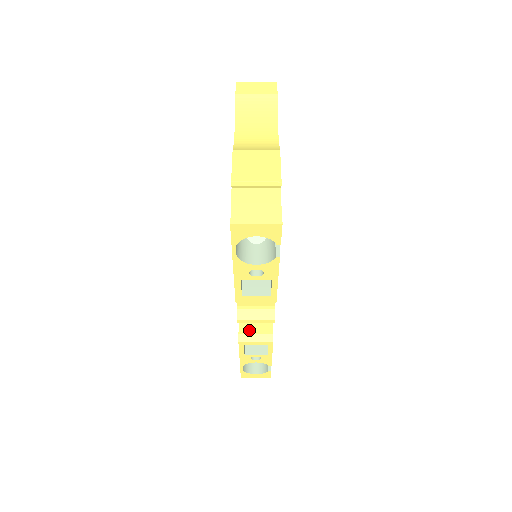
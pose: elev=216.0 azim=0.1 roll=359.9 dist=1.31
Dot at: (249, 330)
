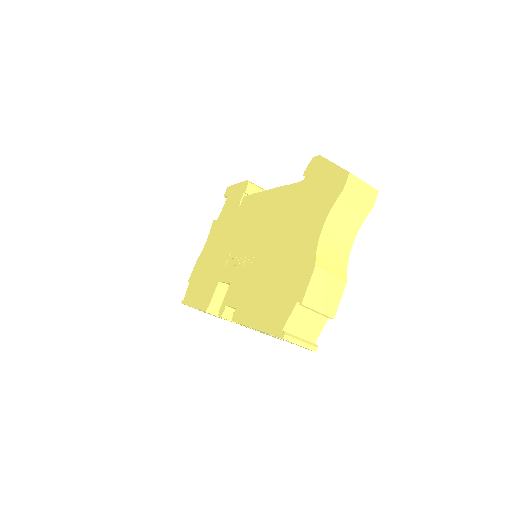
Dot at: (218, 306)
